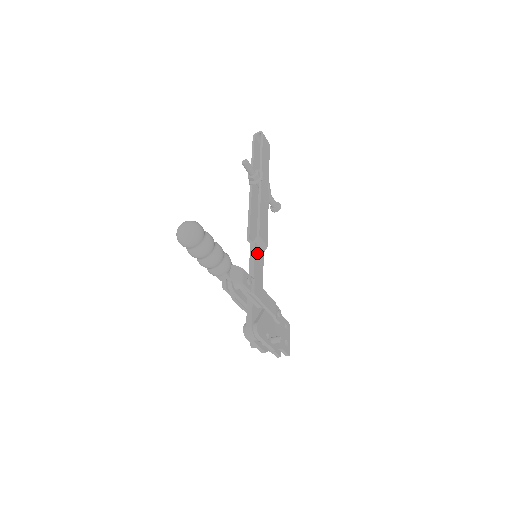
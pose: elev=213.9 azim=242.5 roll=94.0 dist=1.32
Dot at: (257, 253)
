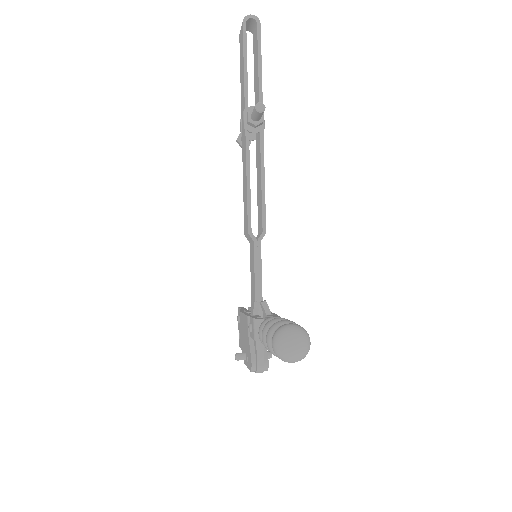
Dot at: (260, 255)
